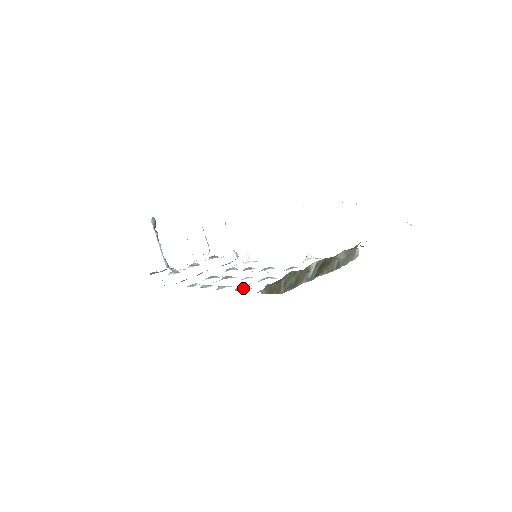
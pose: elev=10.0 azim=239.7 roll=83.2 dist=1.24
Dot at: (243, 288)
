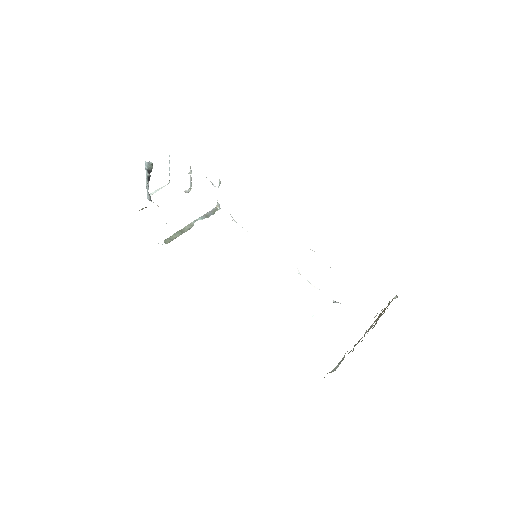
Dot at: occluded
